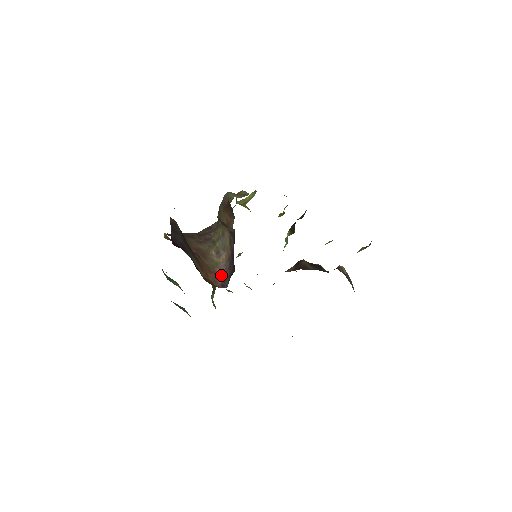
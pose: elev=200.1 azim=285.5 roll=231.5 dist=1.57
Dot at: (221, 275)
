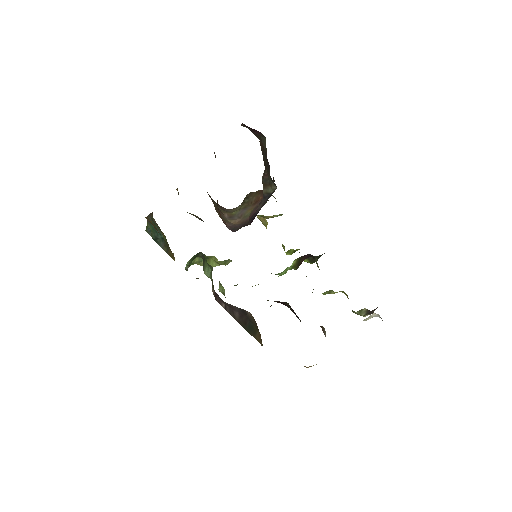
Dot at: (230, 226)
